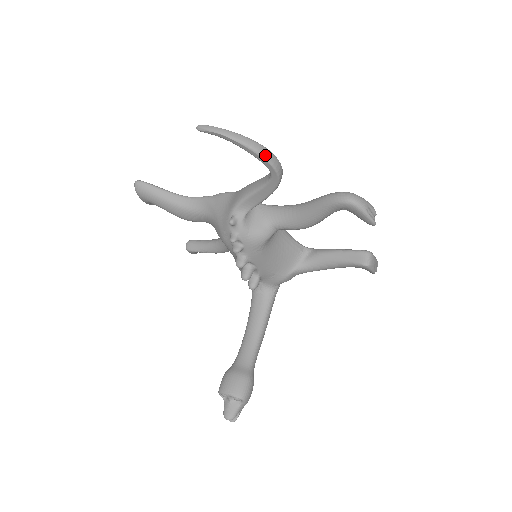
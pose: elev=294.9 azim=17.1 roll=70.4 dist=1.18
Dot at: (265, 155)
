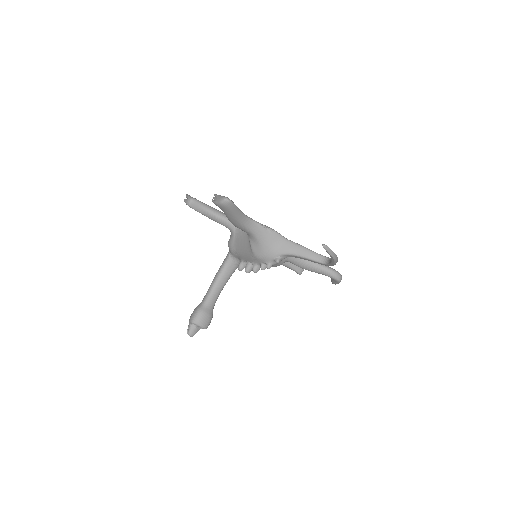
Dot at: occluded
